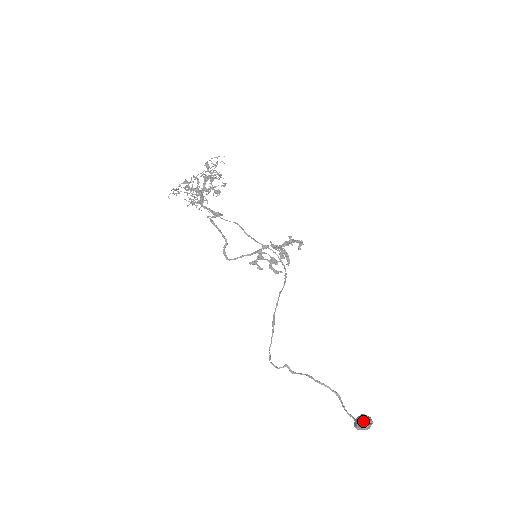
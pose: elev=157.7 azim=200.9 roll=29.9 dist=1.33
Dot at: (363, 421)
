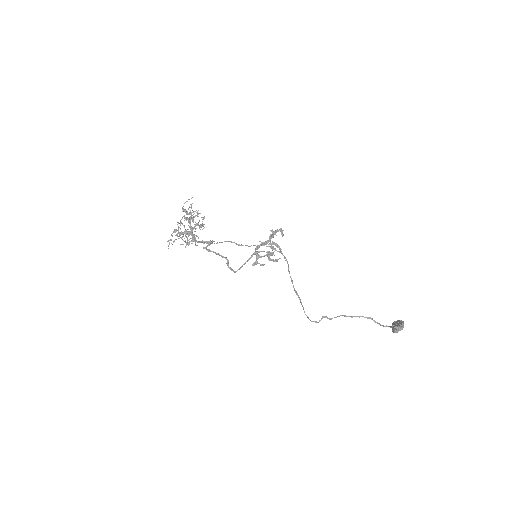
Dot at: (397, 324)
